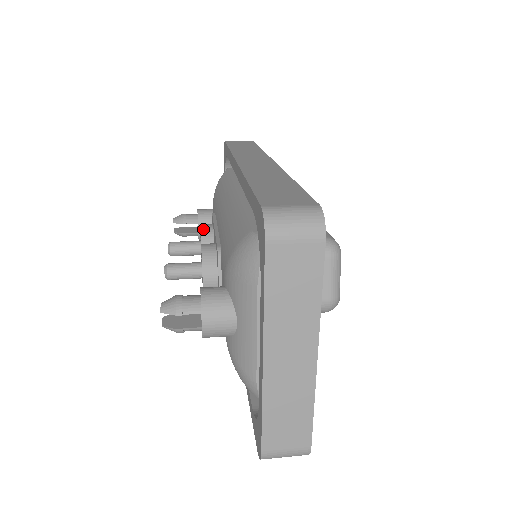
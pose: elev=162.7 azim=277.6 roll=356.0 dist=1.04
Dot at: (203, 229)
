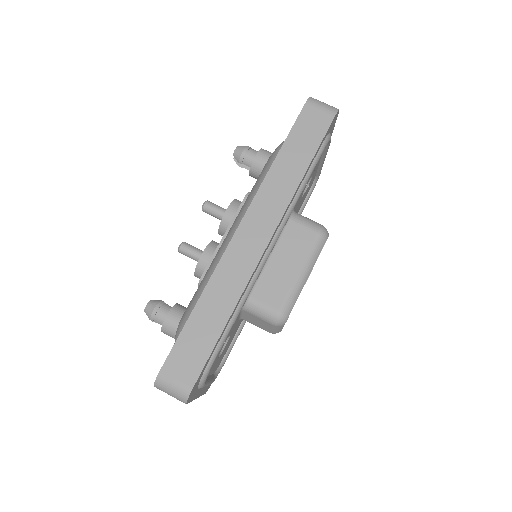
Dot at: (225, 217)
